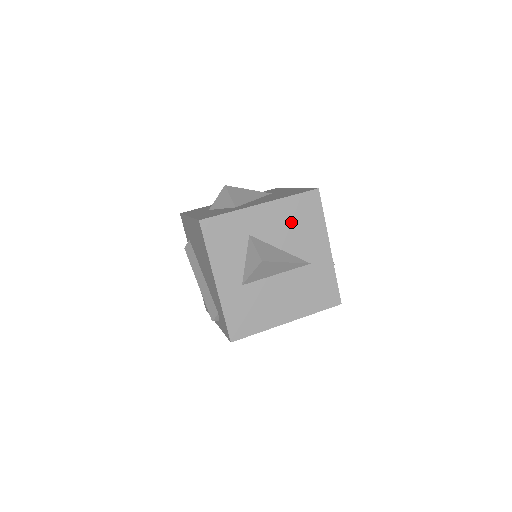
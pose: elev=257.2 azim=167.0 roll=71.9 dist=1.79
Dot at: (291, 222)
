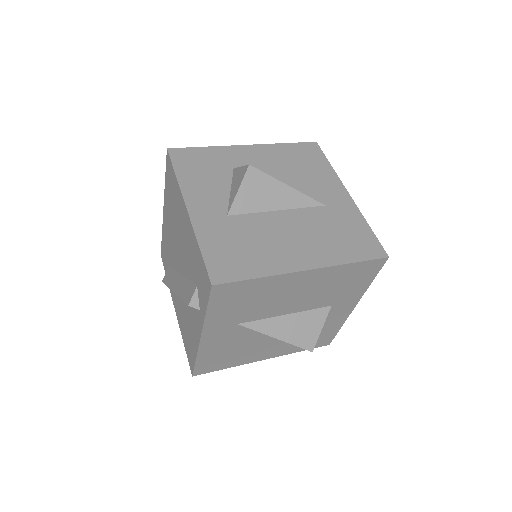
Dot at: (288, 164)
